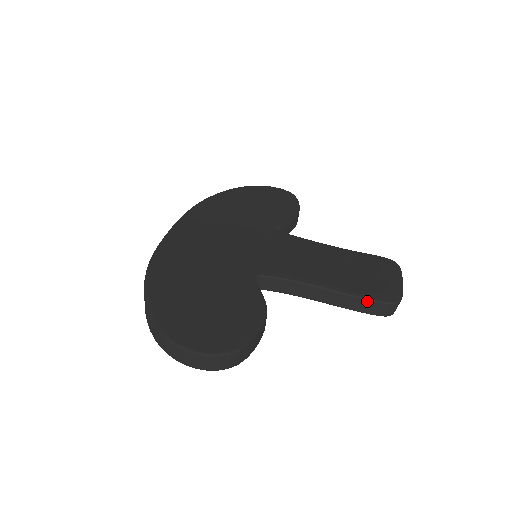
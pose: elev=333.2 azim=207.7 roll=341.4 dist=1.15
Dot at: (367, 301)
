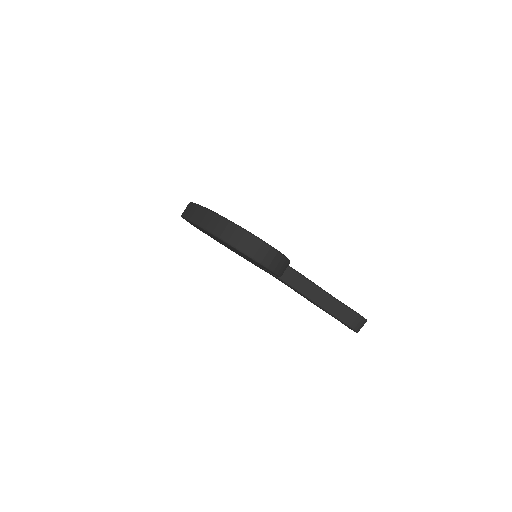
Dot at: (346, 308)
